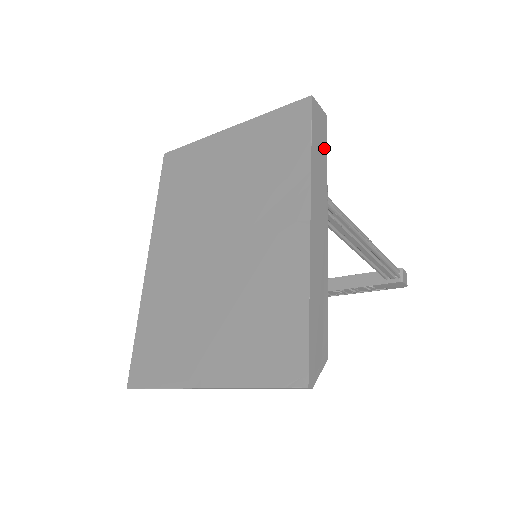
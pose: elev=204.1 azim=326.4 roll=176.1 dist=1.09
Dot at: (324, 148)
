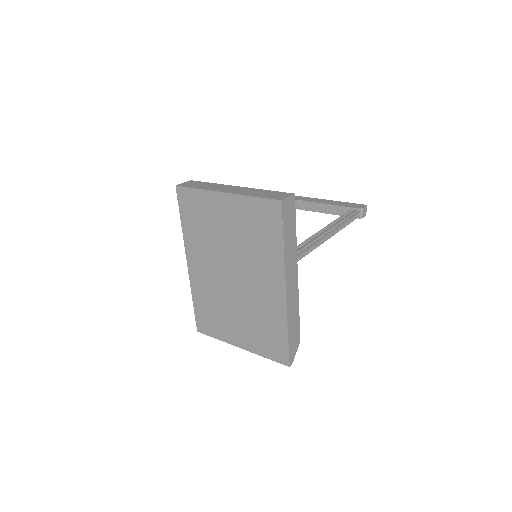
Dot at: (293, 225)
